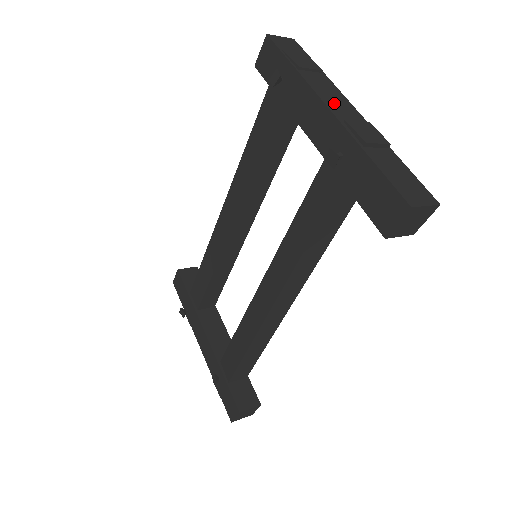
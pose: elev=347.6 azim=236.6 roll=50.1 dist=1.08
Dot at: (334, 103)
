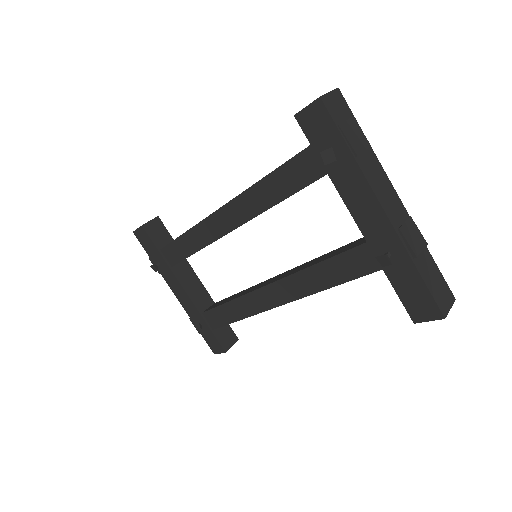
Dot at: (387, 201)
